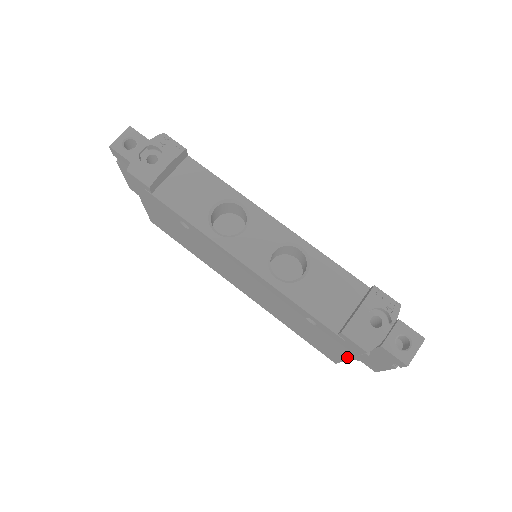
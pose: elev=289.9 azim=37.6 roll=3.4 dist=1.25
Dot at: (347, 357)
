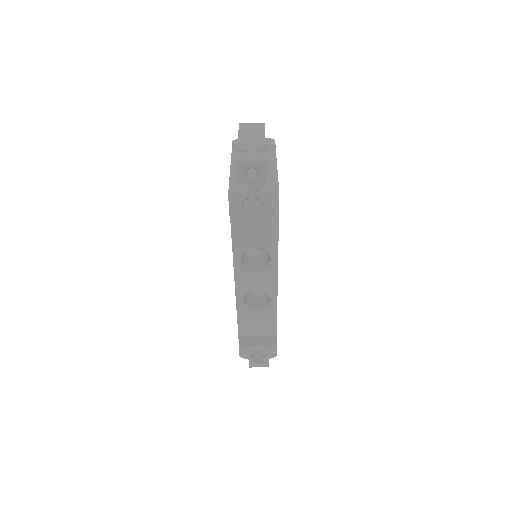
Dot at: occluded
